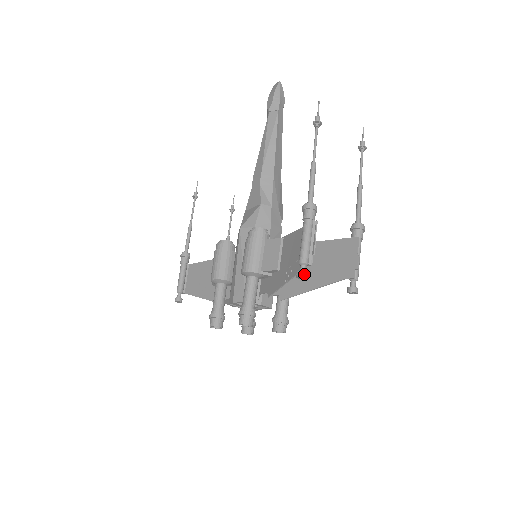
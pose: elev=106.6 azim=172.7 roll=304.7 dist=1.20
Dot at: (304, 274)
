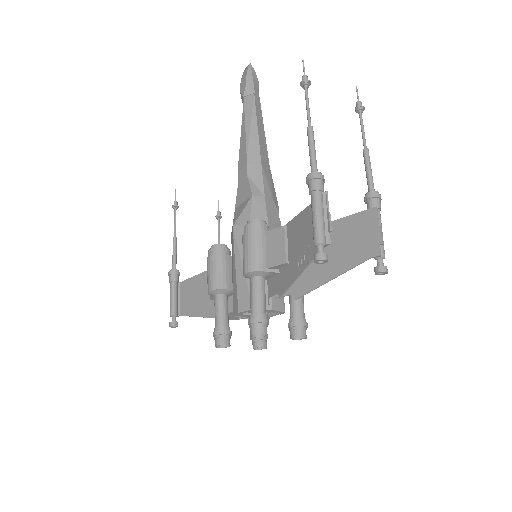
Dot at: (323, 256)
